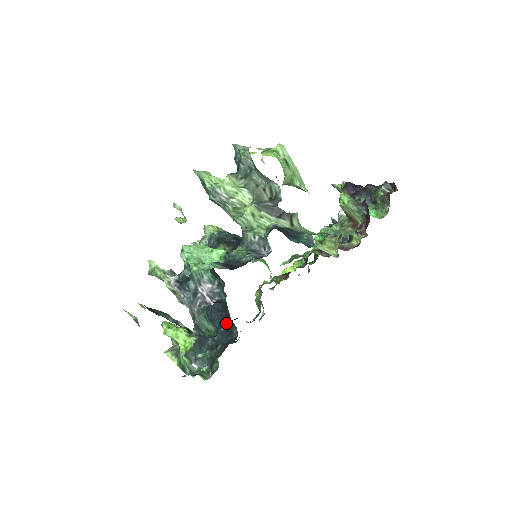
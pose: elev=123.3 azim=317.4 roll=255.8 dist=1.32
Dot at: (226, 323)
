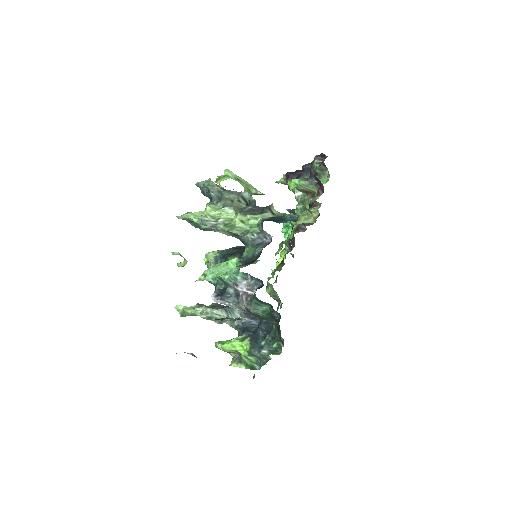
Dot at: occluded
